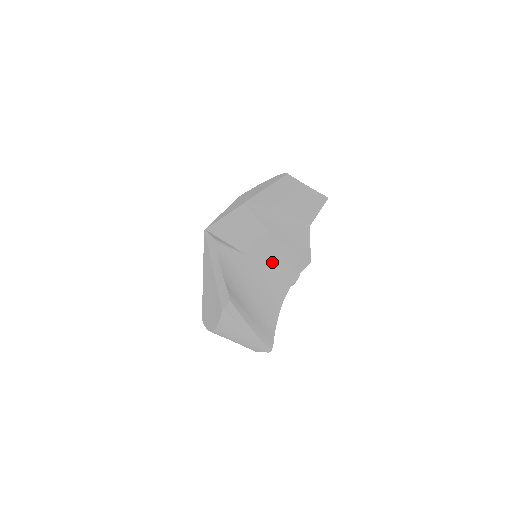
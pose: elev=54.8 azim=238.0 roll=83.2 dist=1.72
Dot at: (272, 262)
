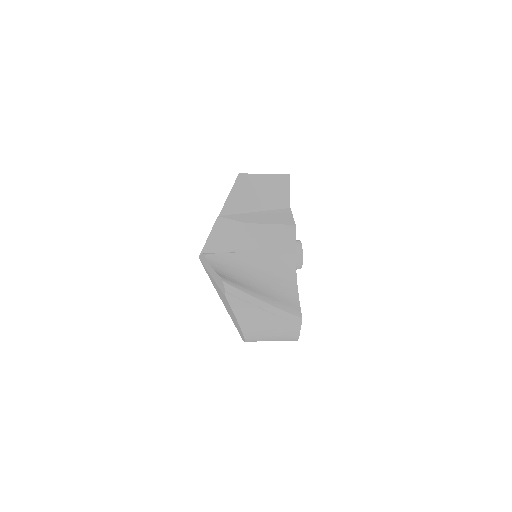
Dot at: (264, 247)
